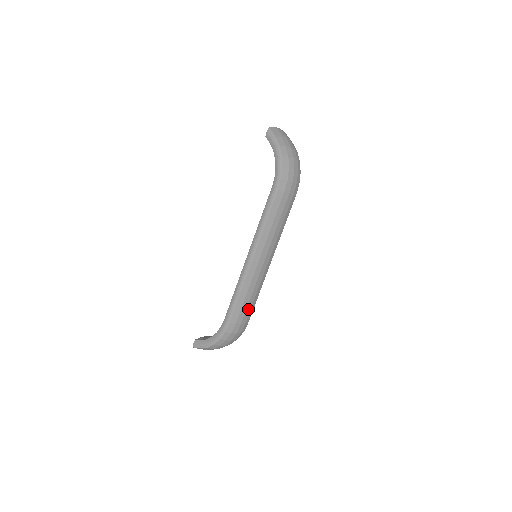
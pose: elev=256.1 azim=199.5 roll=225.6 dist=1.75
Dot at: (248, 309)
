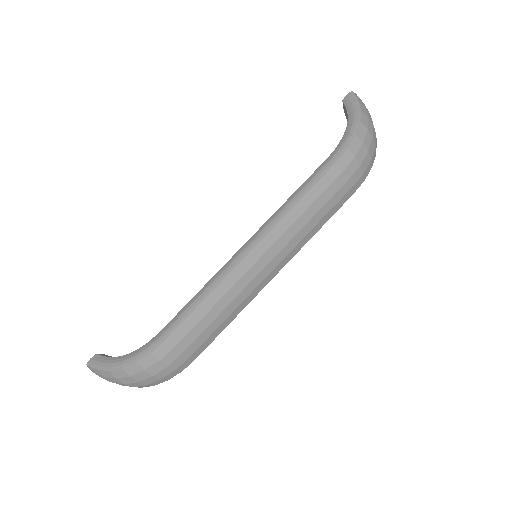
Dot at: (205, 333)
